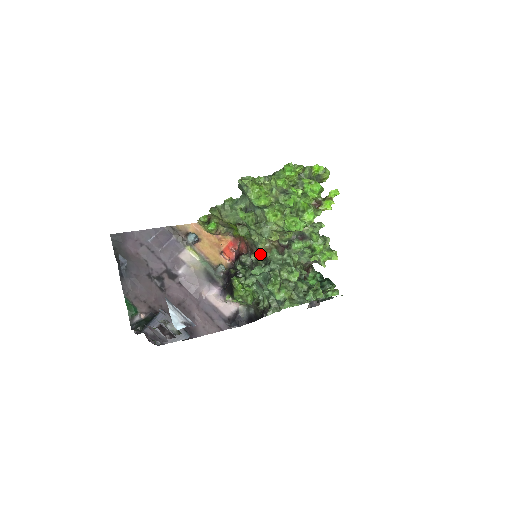
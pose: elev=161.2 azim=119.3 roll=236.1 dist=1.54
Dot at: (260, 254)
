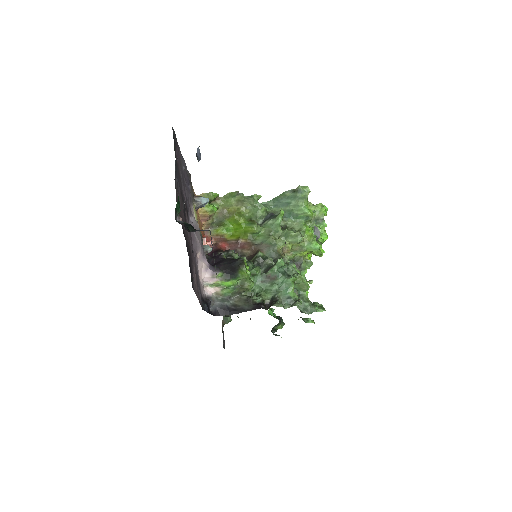
Dot at: (268, 255)
